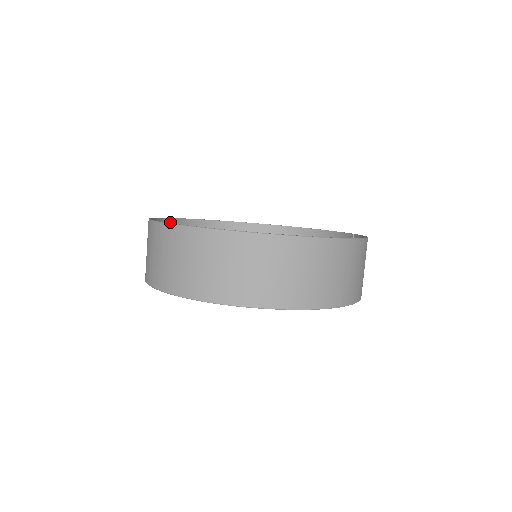
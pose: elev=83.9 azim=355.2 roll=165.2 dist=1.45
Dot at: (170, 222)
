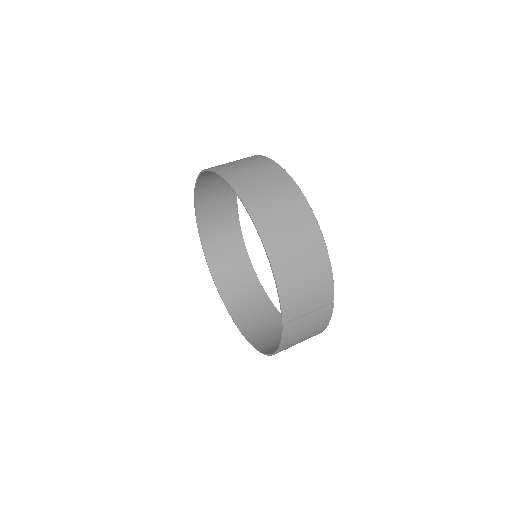
Dot at: (246, 257)
